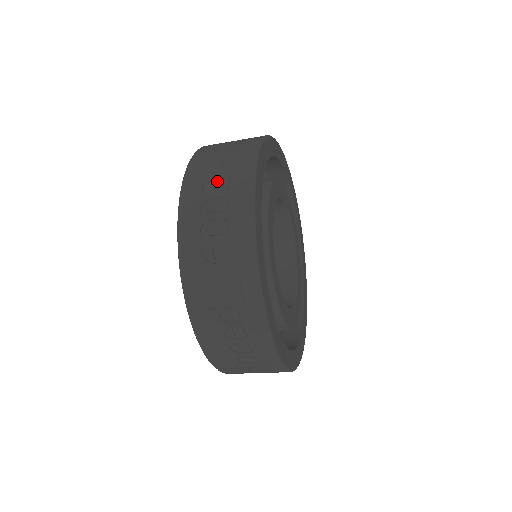
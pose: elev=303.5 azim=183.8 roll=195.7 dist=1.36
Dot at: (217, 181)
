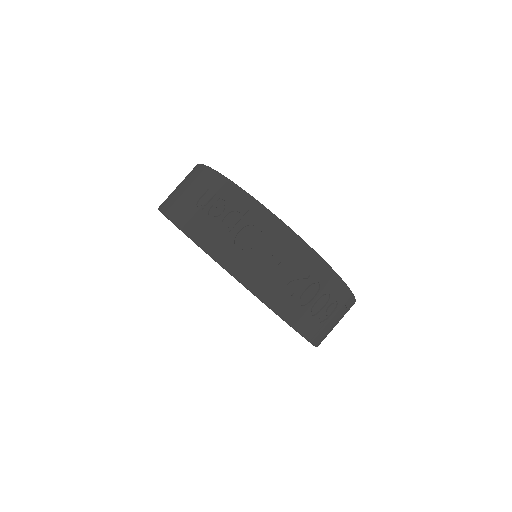
Dot at: (291, 278)
